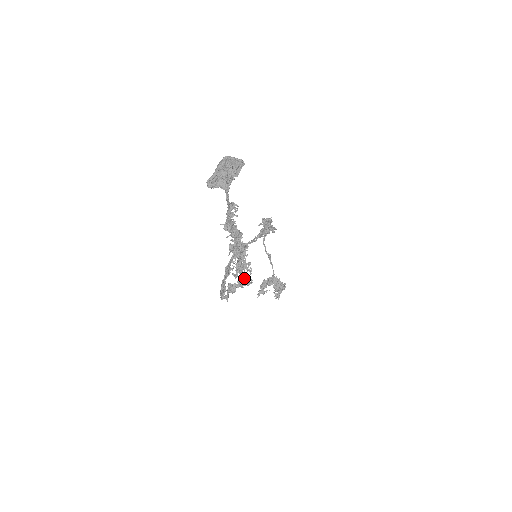
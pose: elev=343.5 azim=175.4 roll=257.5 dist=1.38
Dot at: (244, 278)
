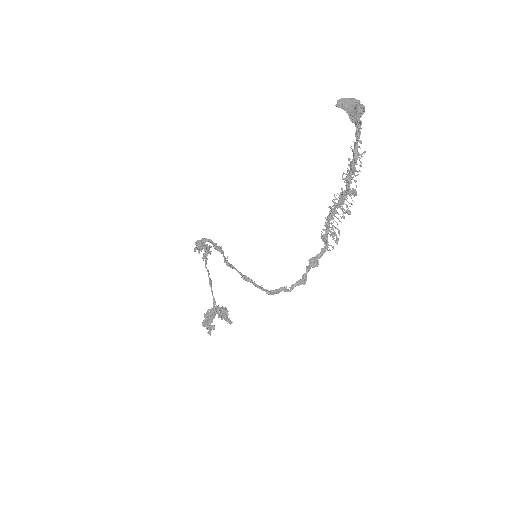
Dot at: (339, 235)
